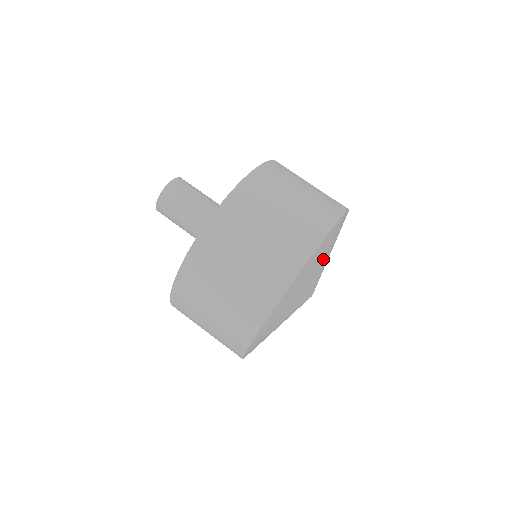
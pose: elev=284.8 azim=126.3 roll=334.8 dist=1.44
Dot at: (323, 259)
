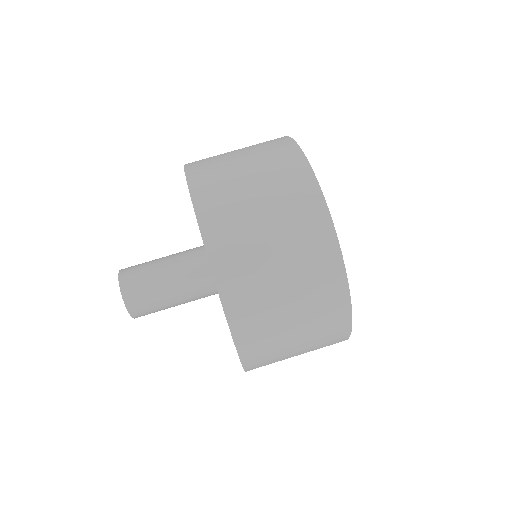
Dot at: occluded
